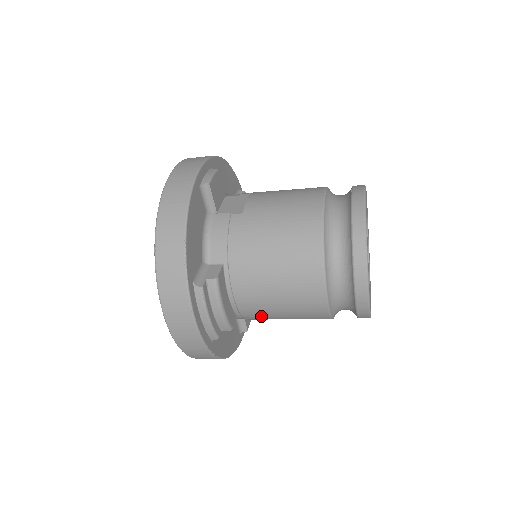
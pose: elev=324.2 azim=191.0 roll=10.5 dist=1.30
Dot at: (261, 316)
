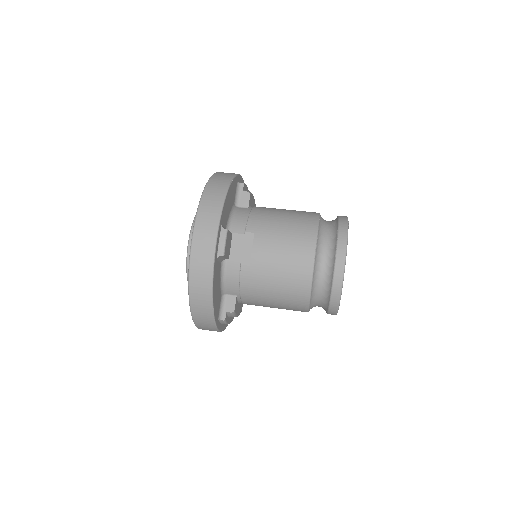
Dot at: occluded
